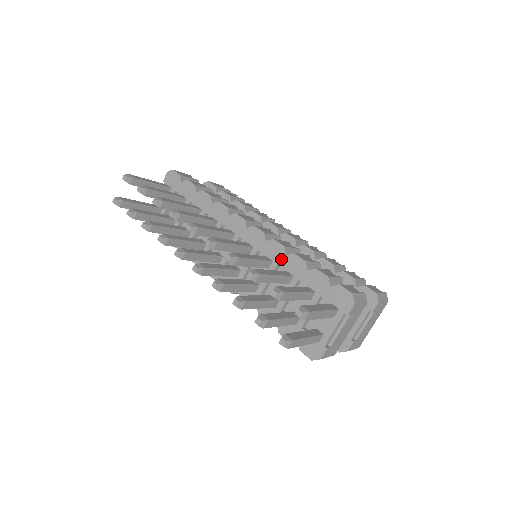
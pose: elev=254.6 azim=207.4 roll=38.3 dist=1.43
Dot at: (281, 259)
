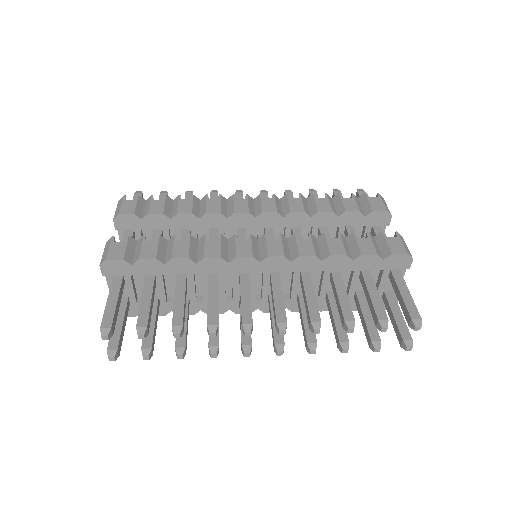
Dot at: (319, 266)
